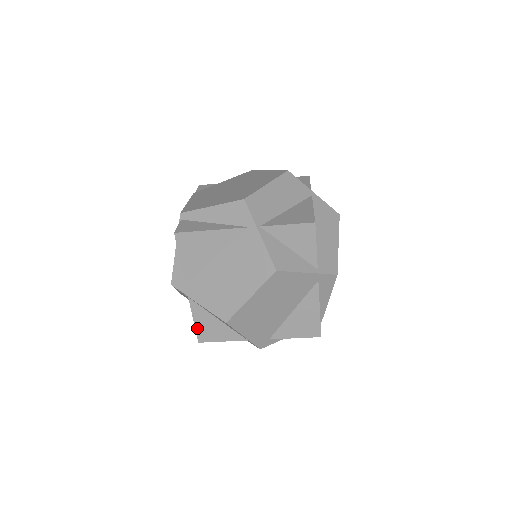
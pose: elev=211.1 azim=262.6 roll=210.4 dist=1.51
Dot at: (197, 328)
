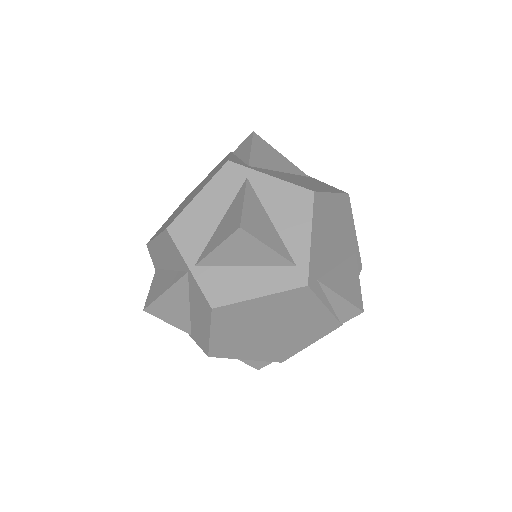
Dot at: (244, 211)
